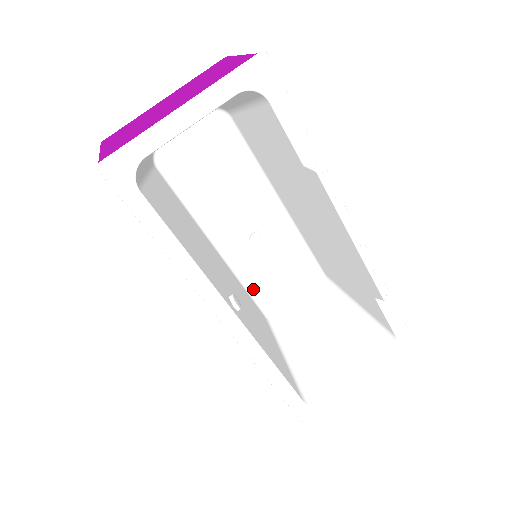
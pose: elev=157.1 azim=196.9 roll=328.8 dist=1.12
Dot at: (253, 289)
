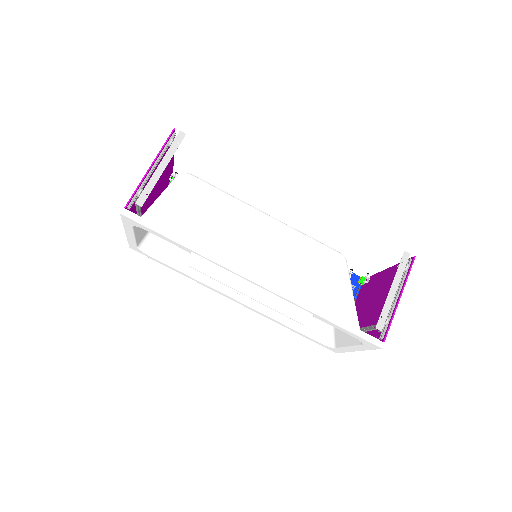
Dot at: occluded
